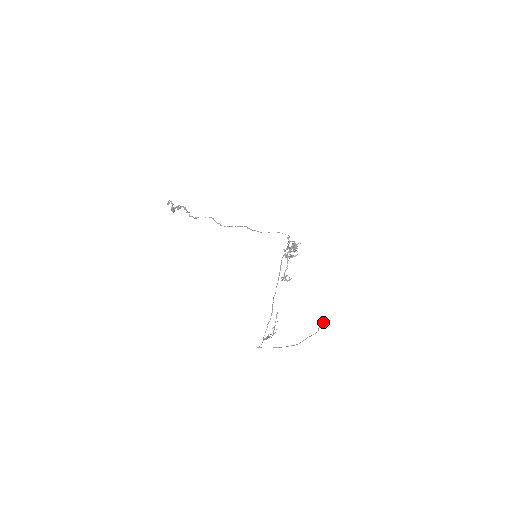
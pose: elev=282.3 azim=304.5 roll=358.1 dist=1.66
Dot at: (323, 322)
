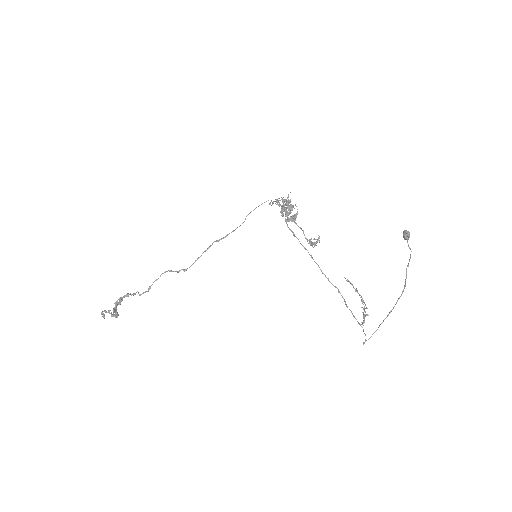
Dot at: (406, 233)
